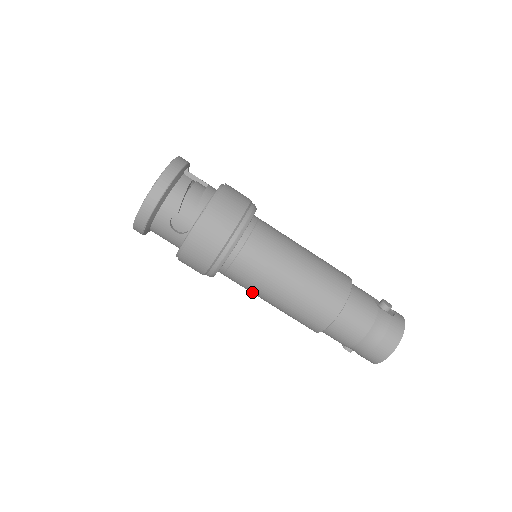
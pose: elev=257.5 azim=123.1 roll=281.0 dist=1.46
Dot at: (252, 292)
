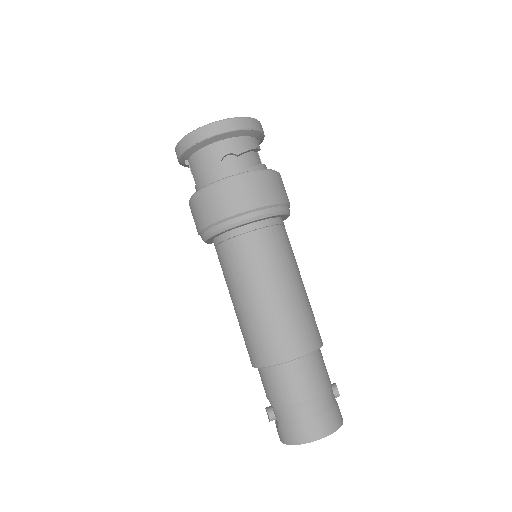
Dot at: (234, 279)
